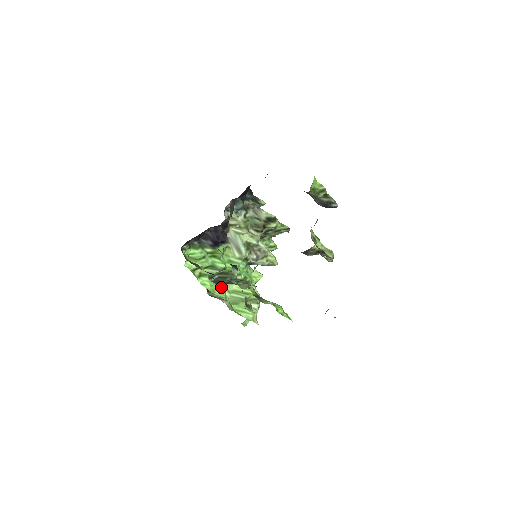
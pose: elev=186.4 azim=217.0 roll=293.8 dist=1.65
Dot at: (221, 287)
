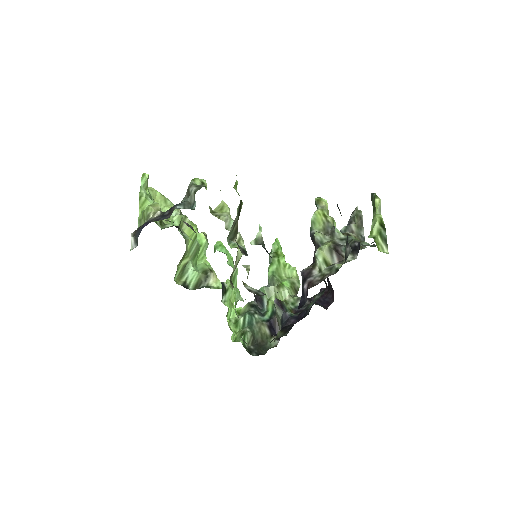
Dot at: (257, 309)
